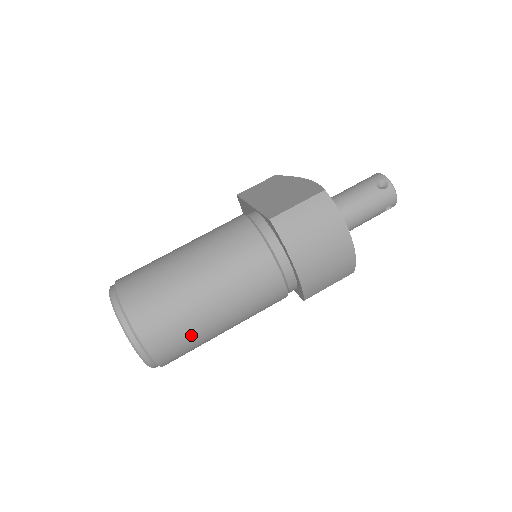
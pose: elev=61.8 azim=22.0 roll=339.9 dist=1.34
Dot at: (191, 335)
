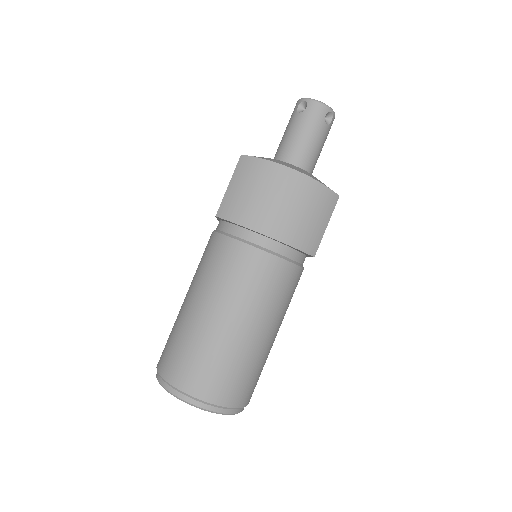
Dot at: (230, 361)
